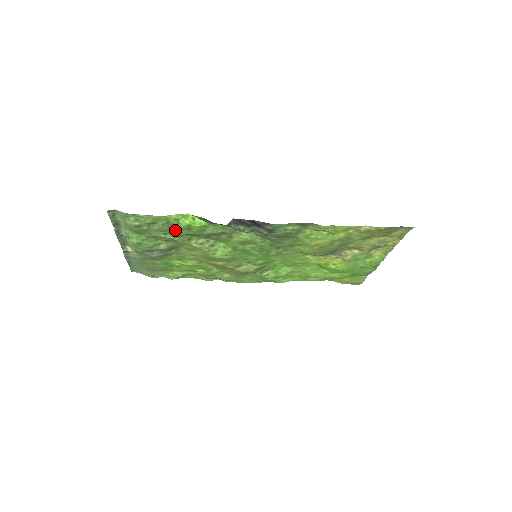
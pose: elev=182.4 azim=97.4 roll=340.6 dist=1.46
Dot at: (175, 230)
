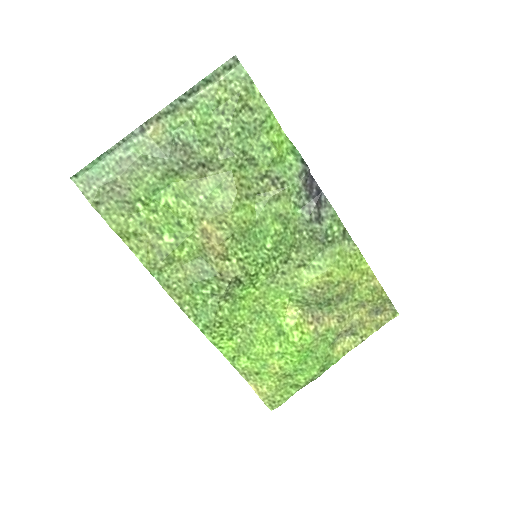
Dot at: (251, 139)
